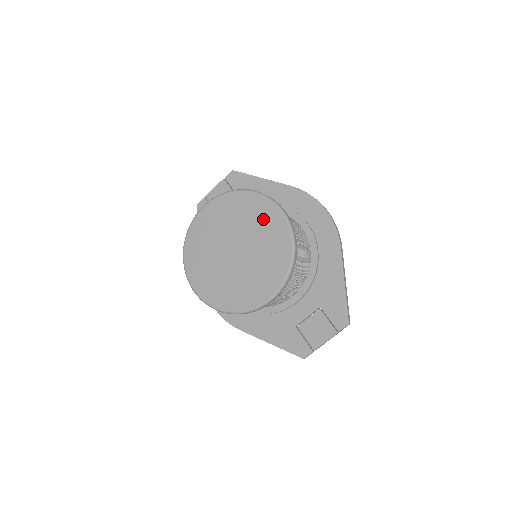
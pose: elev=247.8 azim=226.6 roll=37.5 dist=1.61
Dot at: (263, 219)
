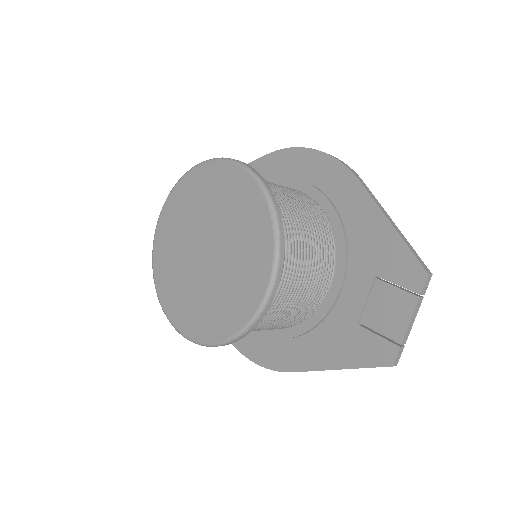
Dot at: (218, 188)
